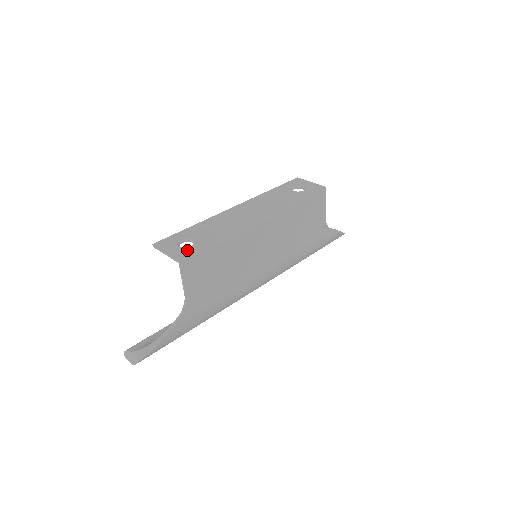
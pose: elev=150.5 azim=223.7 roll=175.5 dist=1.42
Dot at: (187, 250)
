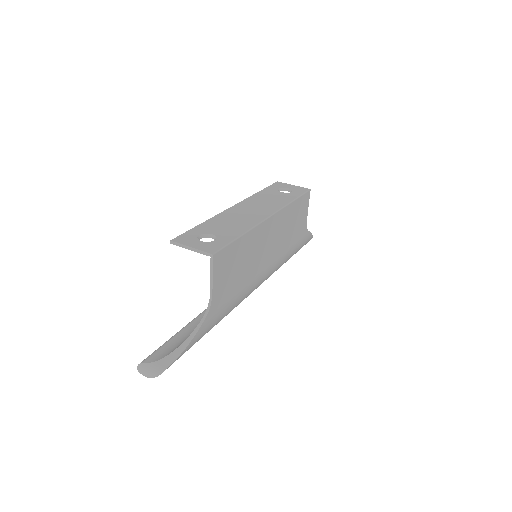
Dot at: (213, 244)
